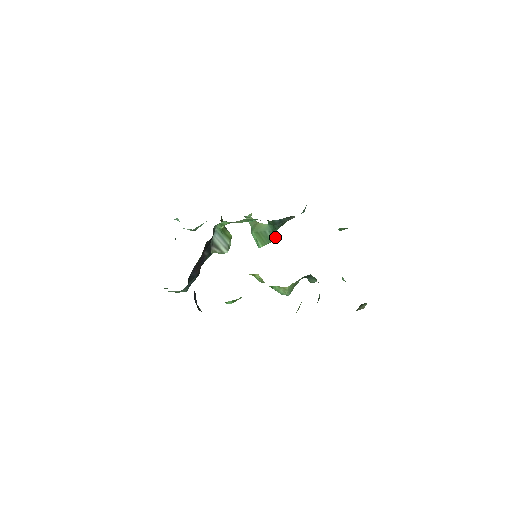
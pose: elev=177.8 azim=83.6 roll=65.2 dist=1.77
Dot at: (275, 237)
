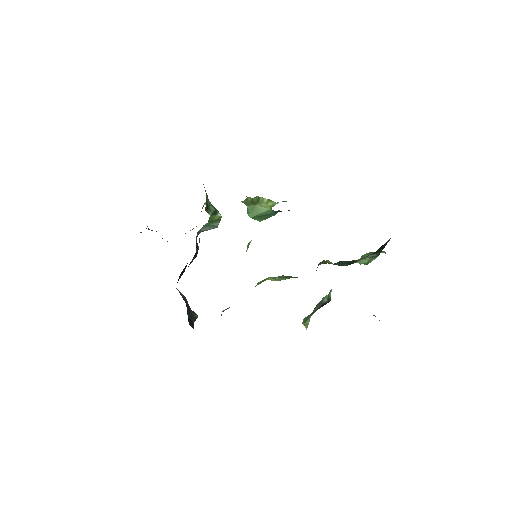
Dot at: (279, 210)
